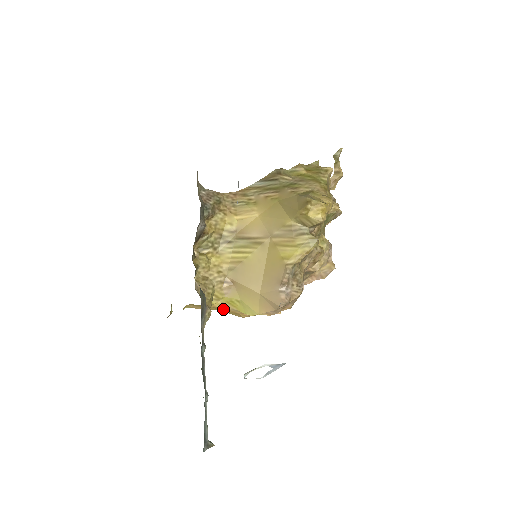
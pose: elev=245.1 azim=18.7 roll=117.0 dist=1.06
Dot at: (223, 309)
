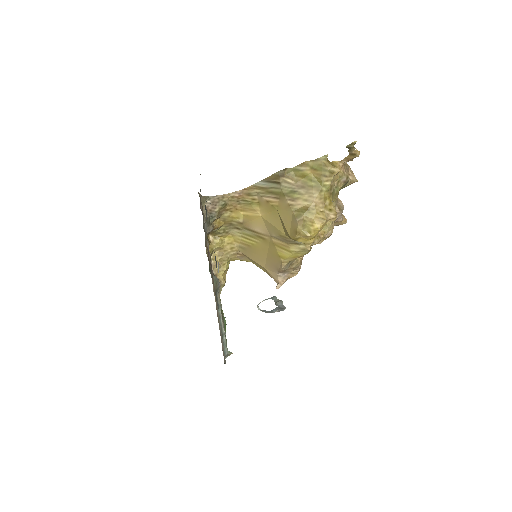
Dot at: occluded
